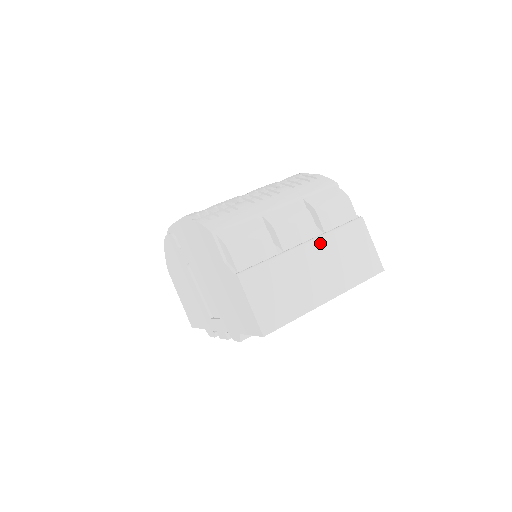
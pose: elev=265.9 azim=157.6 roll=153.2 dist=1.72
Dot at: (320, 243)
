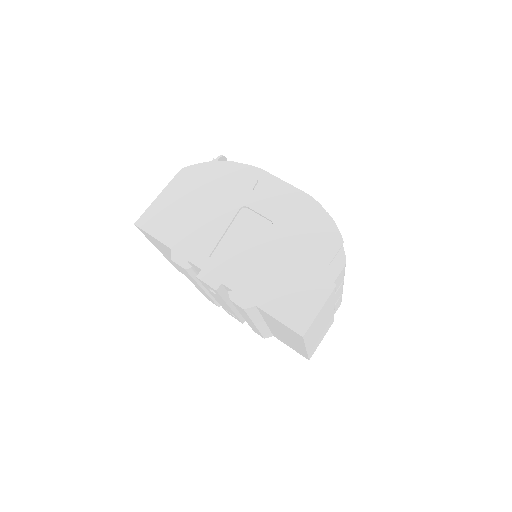
Dot at: (332, 313)
